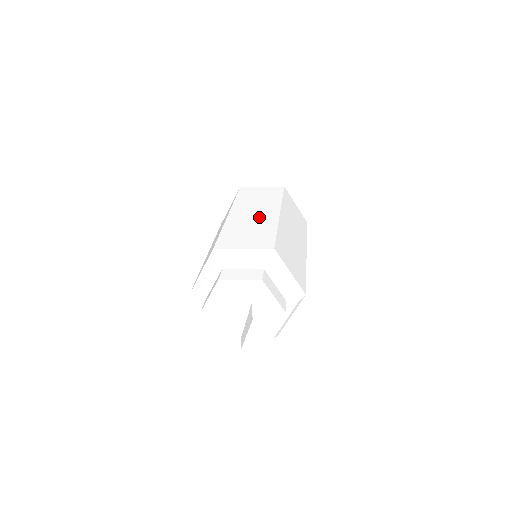
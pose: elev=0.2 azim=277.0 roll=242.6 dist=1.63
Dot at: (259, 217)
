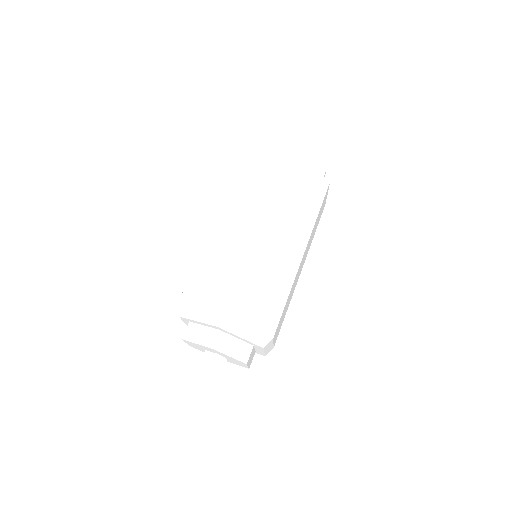
Dot at: (234, 238)
